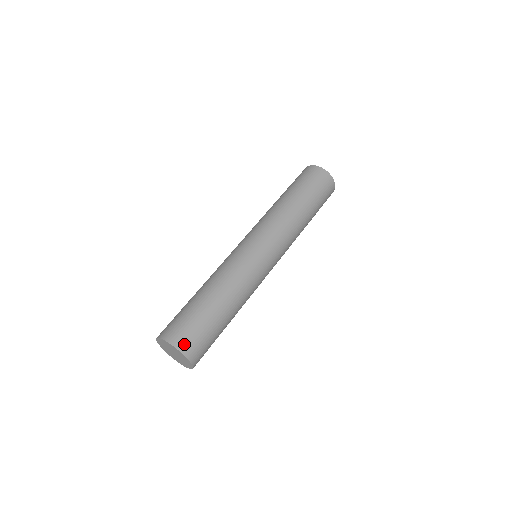
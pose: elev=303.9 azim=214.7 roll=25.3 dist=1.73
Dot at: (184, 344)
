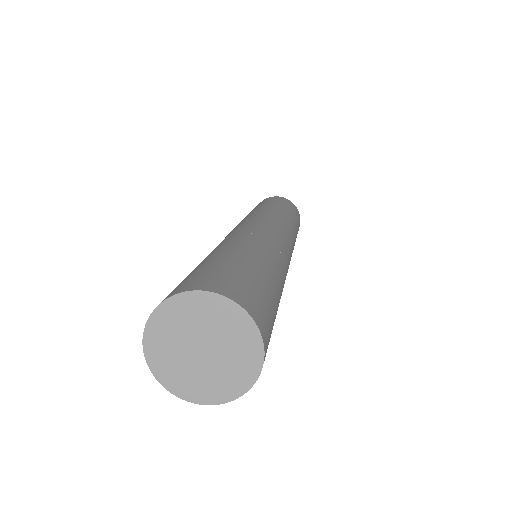
Dot at: (203, 284)
